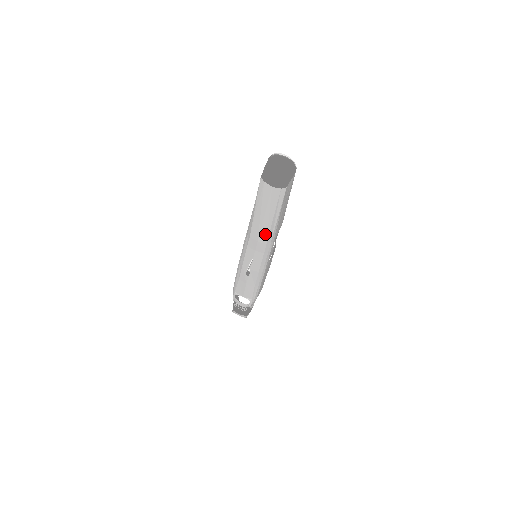
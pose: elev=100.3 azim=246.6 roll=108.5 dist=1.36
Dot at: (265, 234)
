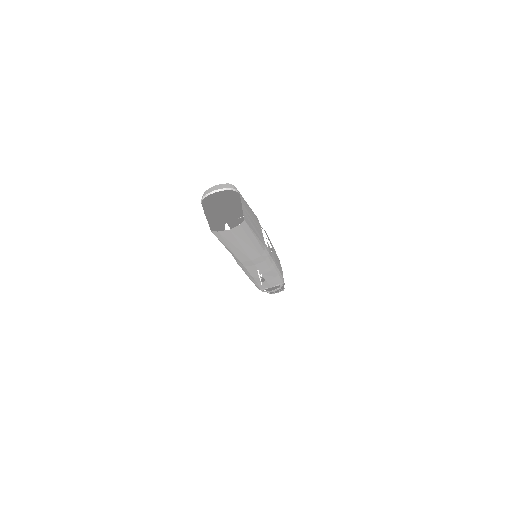
Dot at: (254, 253)
